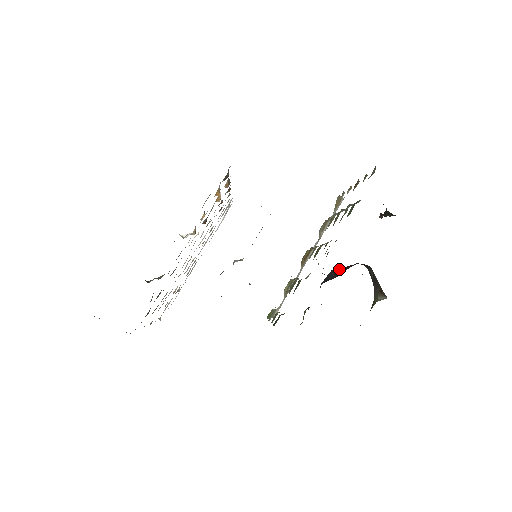
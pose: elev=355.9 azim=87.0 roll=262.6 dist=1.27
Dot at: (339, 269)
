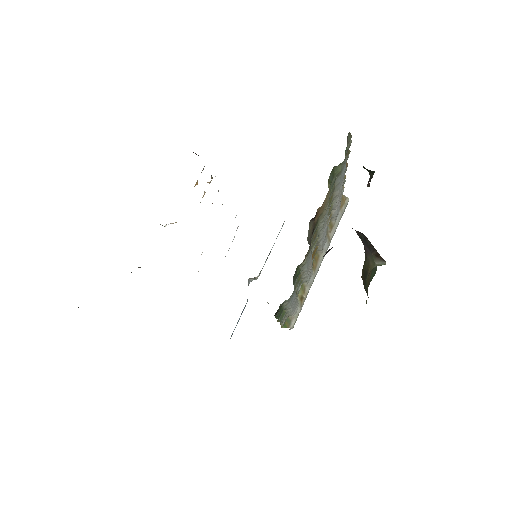
Dot at: occluded
